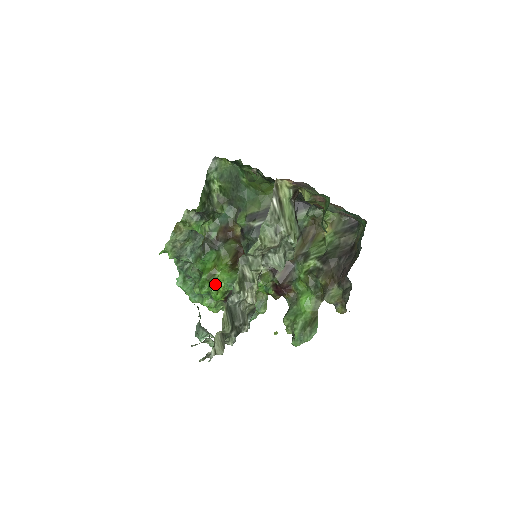
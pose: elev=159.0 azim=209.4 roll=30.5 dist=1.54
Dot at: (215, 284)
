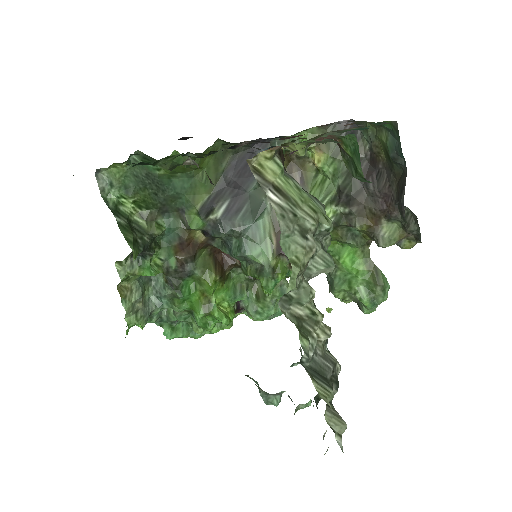
Dot at: (220, 313)
